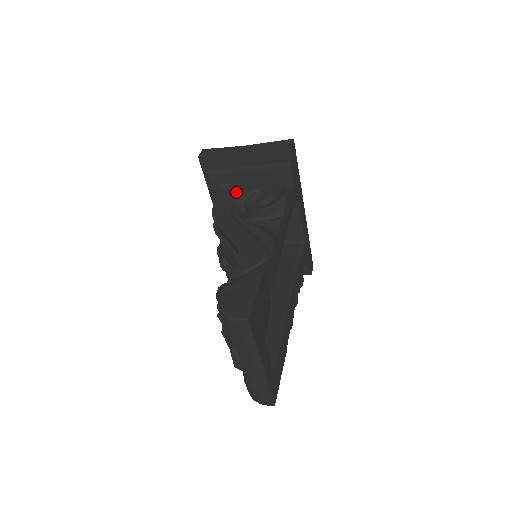
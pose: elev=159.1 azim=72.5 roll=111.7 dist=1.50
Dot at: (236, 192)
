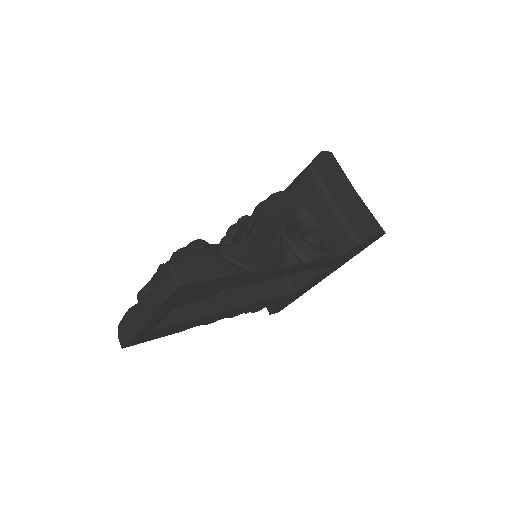
Dot at: (306, 205)
